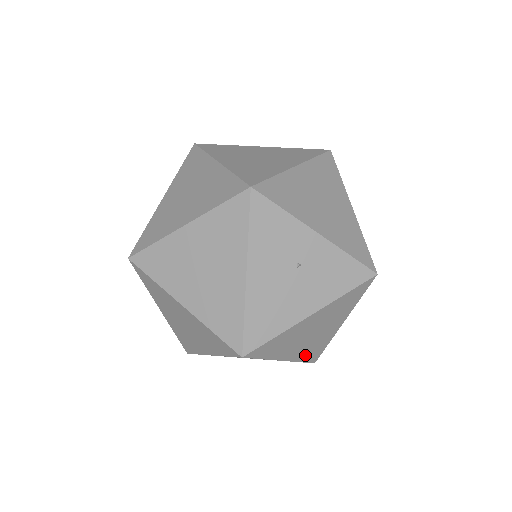
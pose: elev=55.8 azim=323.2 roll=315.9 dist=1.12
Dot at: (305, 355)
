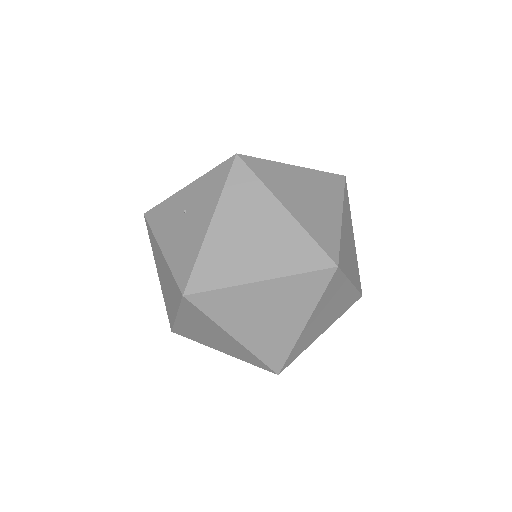
Dot at: (292, 263)
